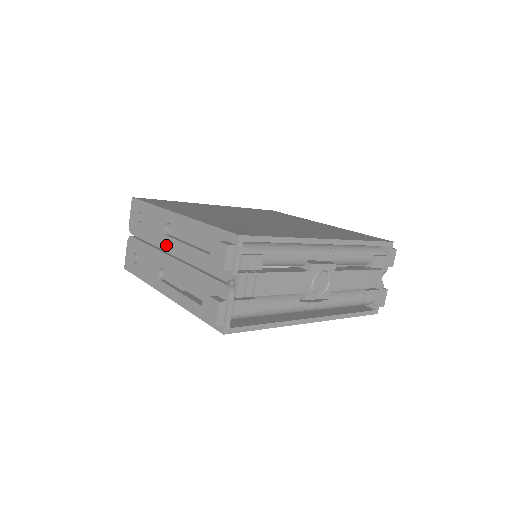
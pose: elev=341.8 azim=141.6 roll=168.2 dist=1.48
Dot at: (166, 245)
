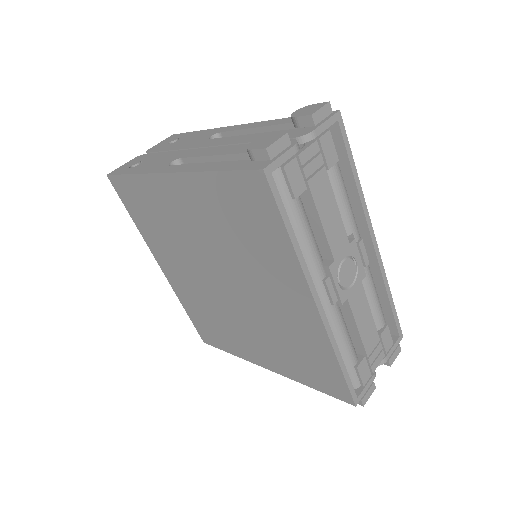
Dot at: (204, 143)
